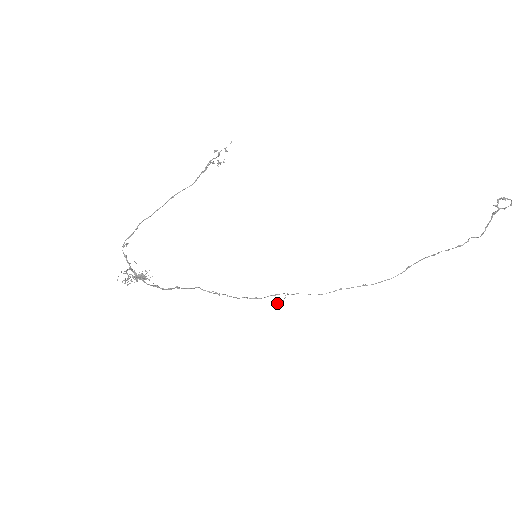
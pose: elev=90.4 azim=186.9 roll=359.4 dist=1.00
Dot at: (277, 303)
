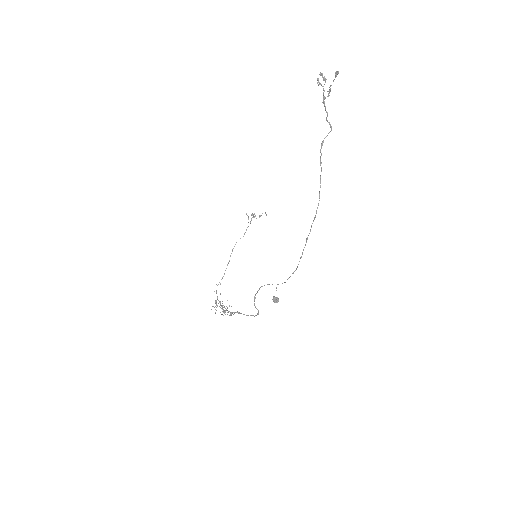
Dot at: (274, 298)
